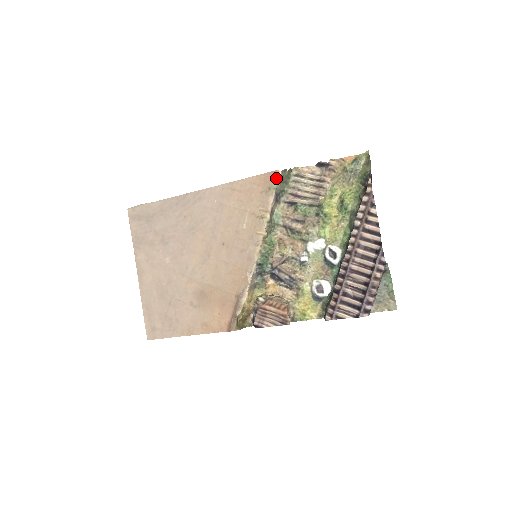
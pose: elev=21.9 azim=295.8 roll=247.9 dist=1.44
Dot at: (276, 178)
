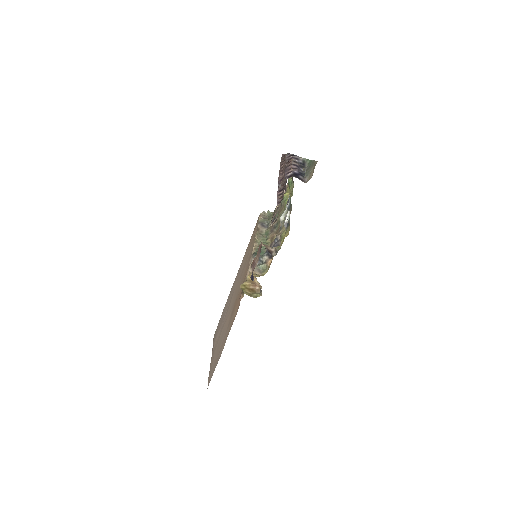
Dot at: (259, 218)
